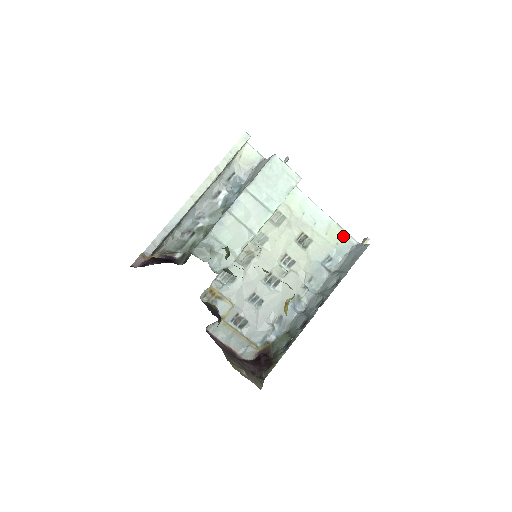
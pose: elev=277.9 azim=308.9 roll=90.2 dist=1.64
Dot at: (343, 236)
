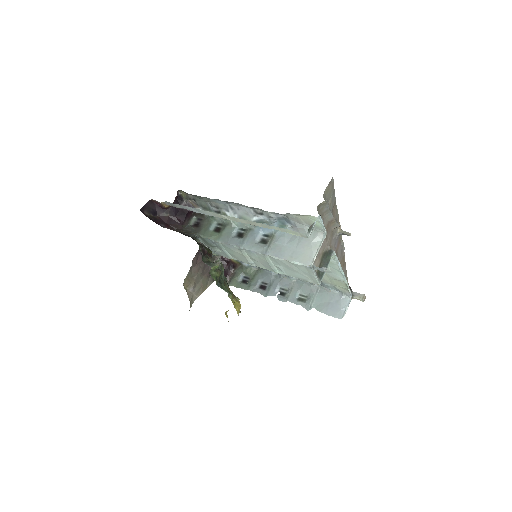
Dot at: (344, 288)
